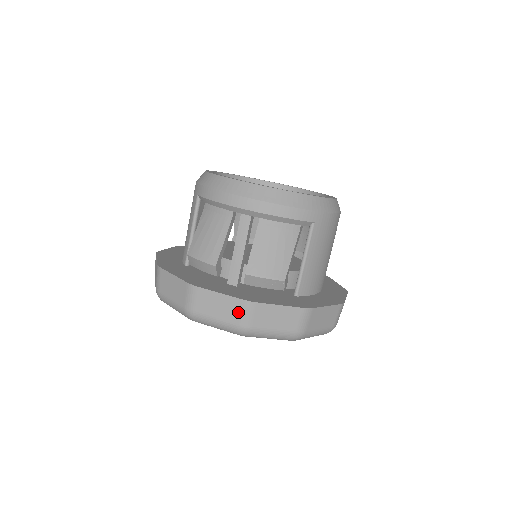
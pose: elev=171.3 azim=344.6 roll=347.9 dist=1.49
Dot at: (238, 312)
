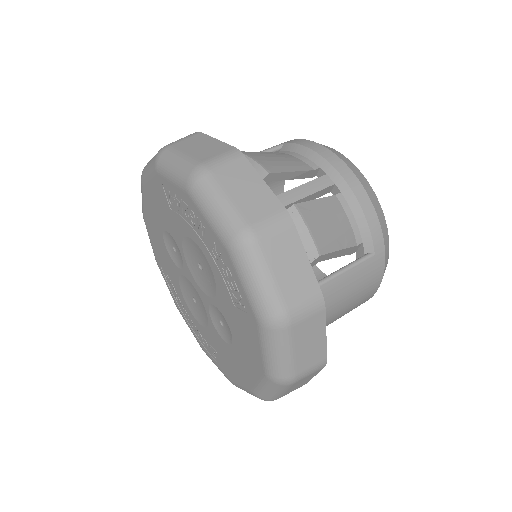
Dot at: (265, 213)
